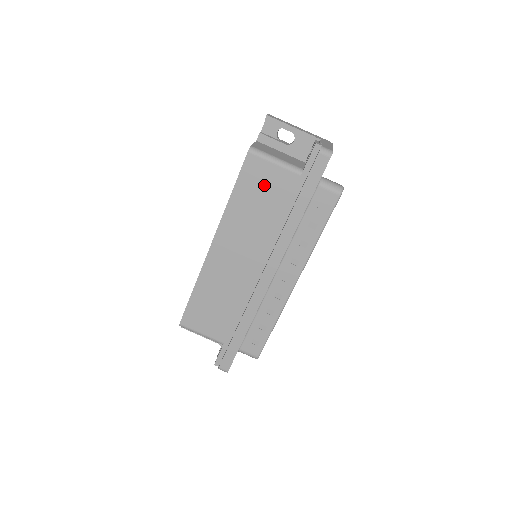
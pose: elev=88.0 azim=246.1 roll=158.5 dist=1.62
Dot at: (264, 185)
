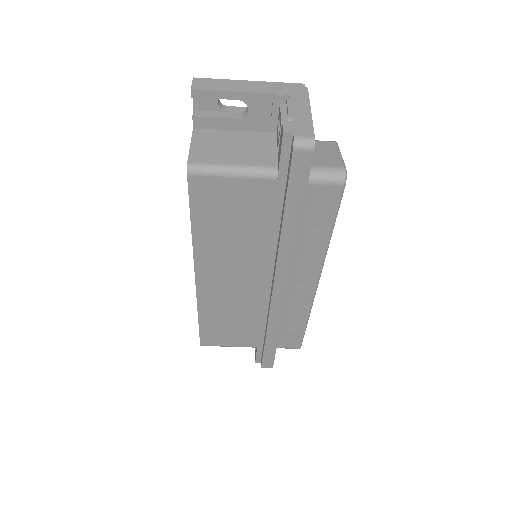
Dot at: (230, 205)
